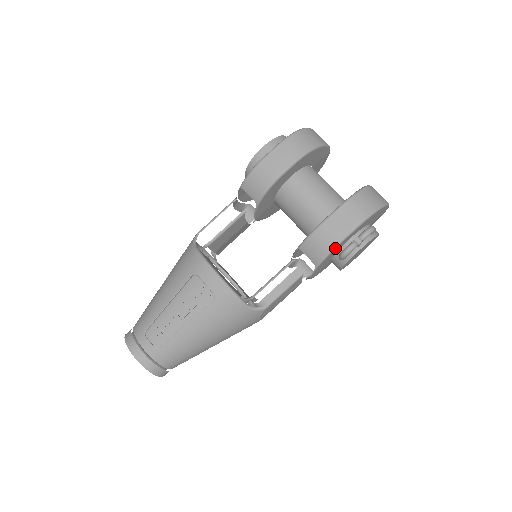
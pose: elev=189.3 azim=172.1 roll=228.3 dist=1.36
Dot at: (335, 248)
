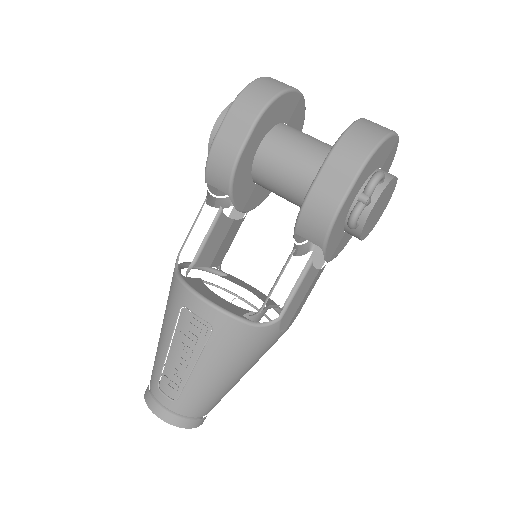
Dot at: (335, 219)
